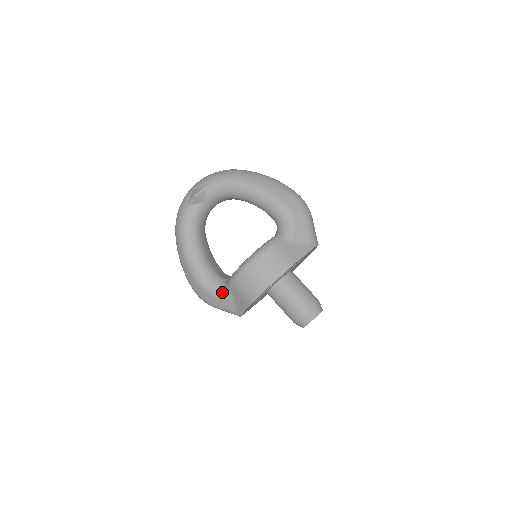
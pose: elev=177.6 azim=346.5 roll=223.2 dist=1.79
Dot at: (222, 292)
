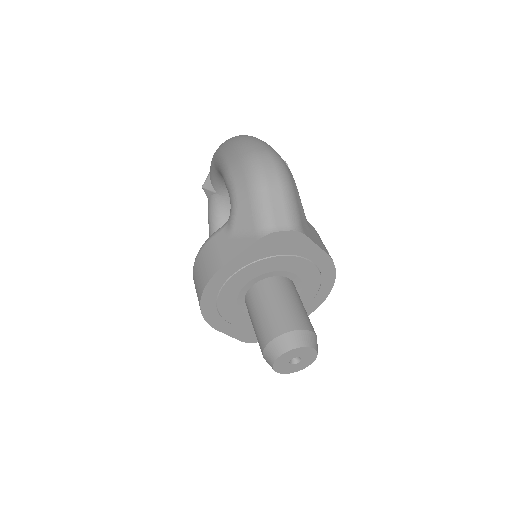
Dot at: occluded
